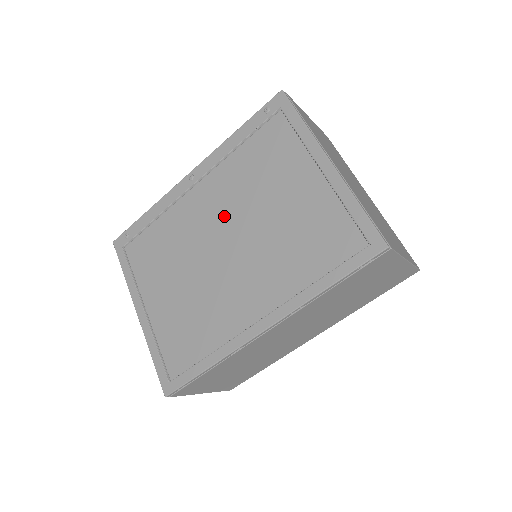
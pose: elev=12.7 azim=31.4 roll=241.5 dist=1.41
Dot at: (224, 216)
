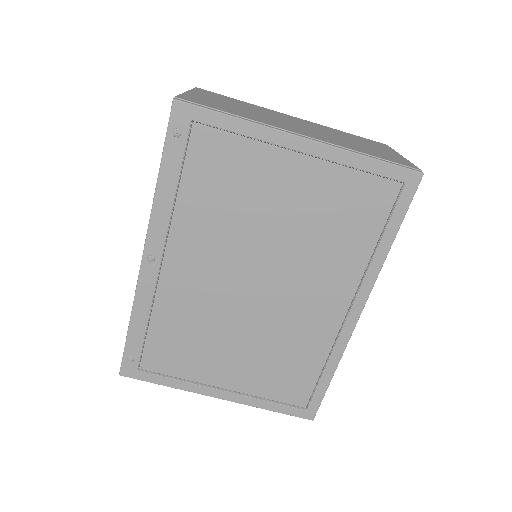
Dot at: (229, 263)
